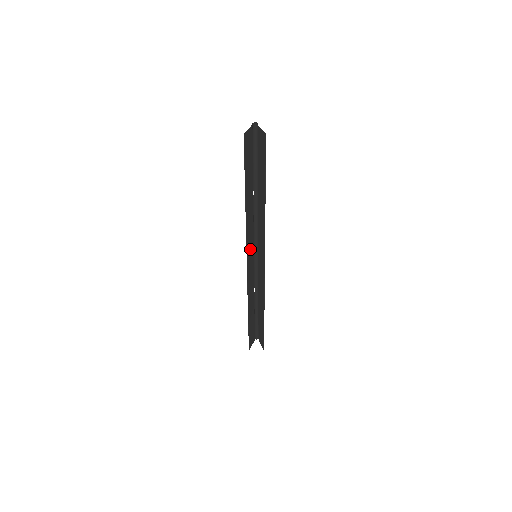
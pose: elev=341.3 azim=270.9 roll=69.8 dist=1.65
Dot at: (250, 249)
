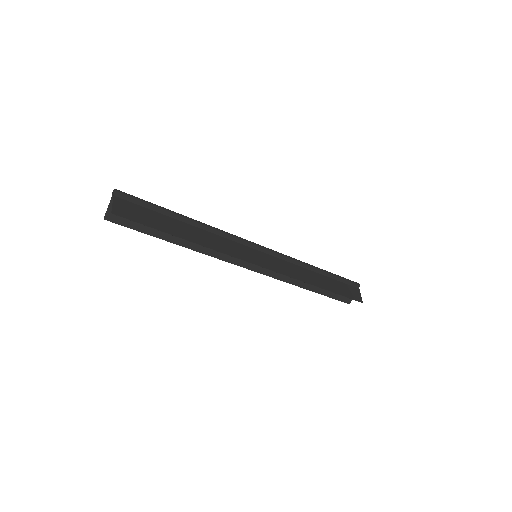
Dot at: occluded
